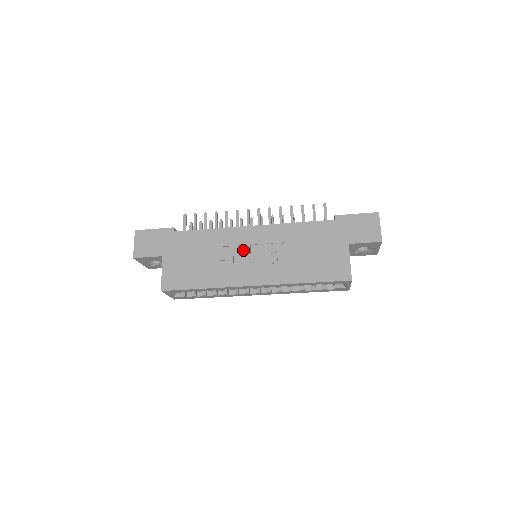
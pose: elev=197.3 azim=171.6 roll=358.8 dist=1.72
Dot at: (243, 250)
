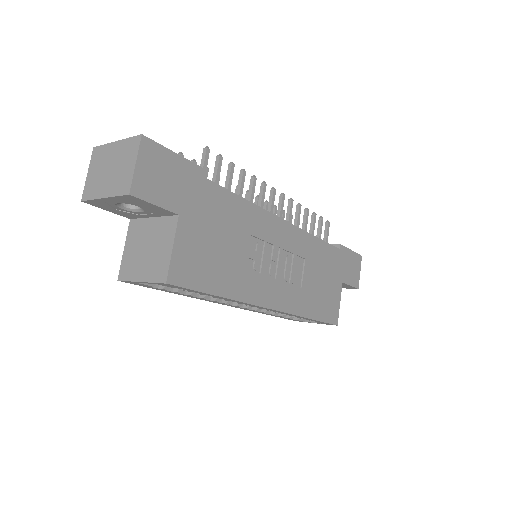
Dot at: (270, 251)
